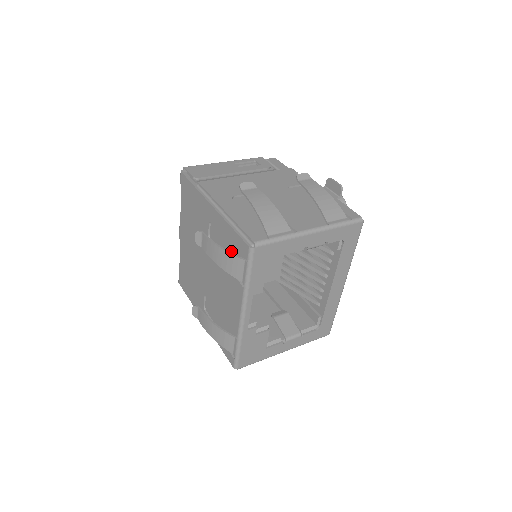
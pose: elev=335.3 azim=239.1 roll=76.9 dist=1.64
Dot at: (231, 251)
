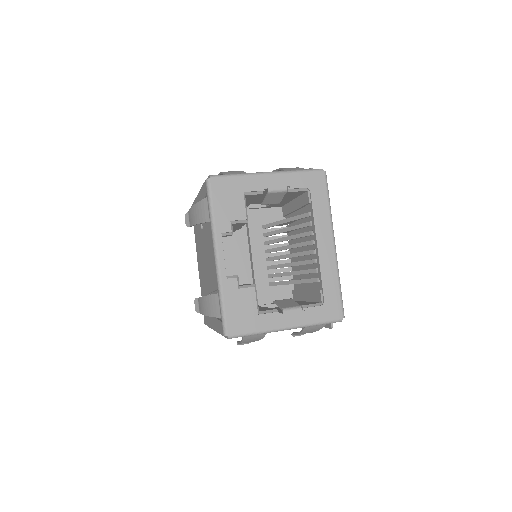
Dot at: occluded
